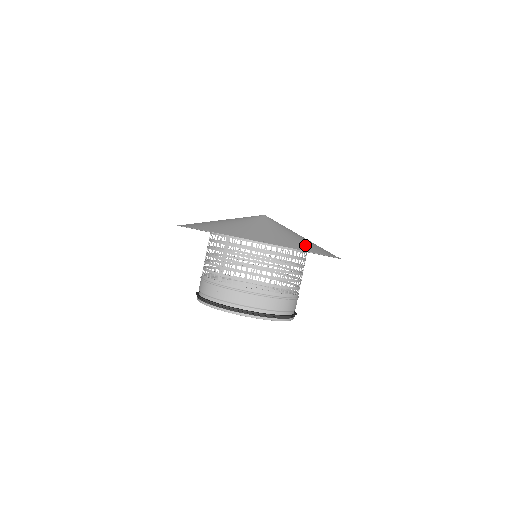
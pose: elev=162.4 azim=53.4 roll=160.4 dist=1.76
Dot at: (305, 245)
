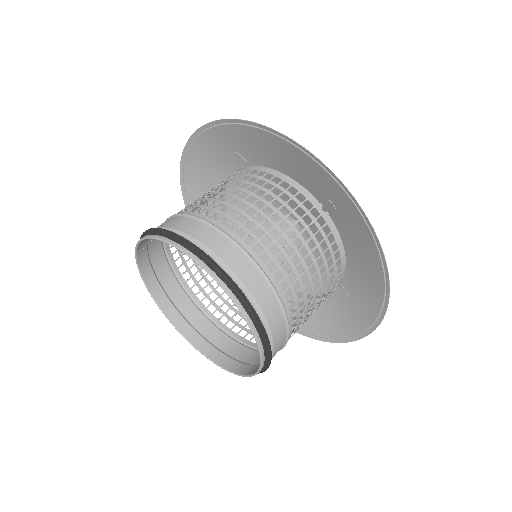
Dot at: (280, 152)
